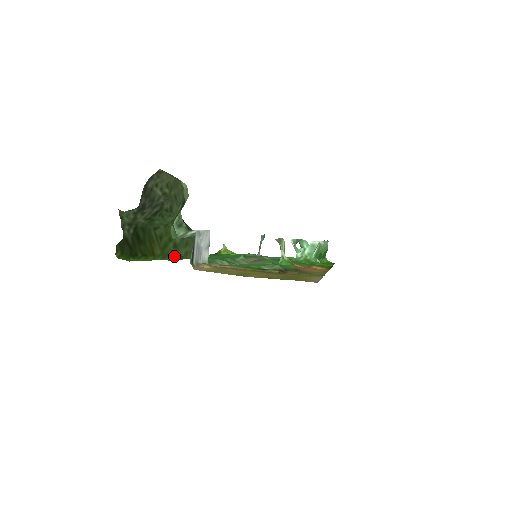
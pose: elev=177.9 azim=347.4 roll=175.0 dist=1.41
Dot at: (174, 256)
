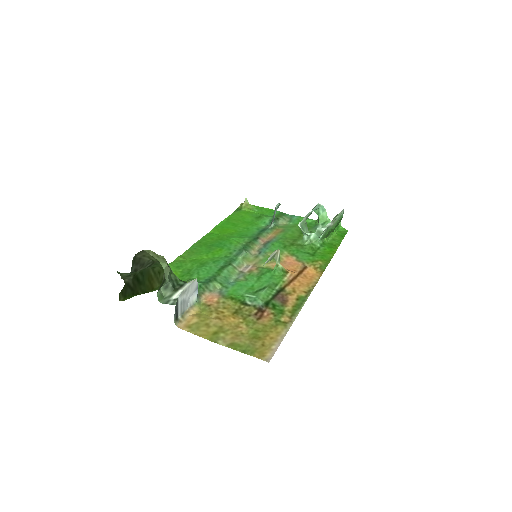
Dot at: occluded
